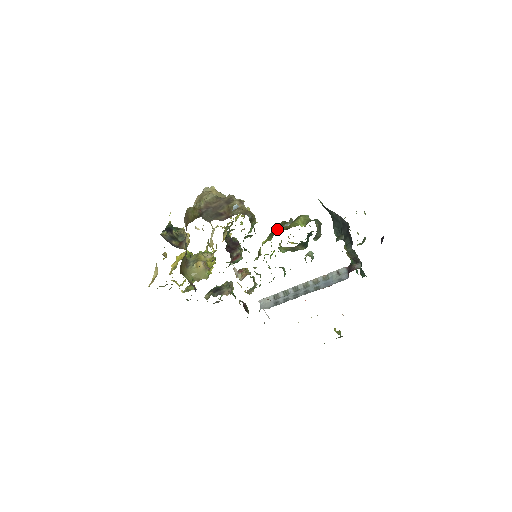
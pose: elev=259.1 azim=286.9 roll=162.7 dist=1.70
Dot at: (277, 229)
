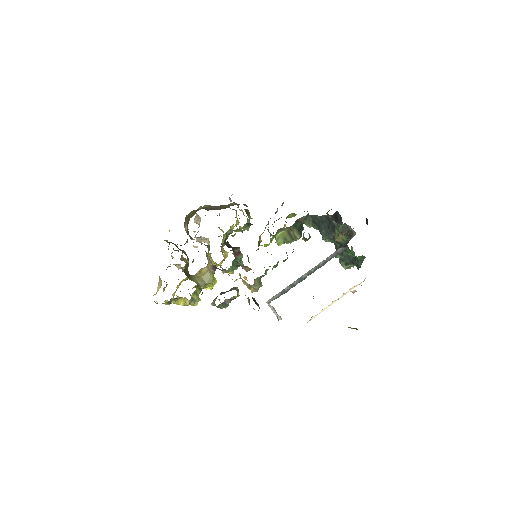
Dot at: occluded
